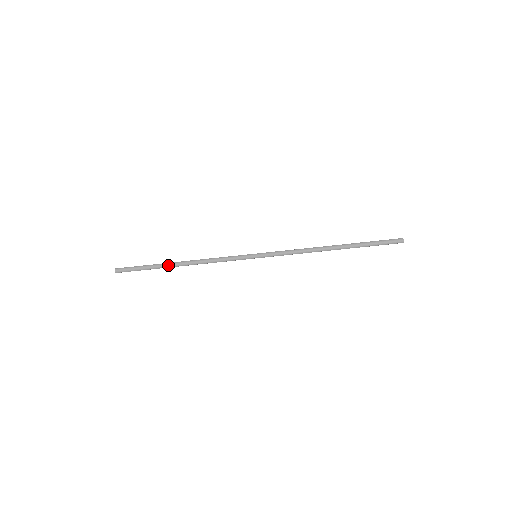
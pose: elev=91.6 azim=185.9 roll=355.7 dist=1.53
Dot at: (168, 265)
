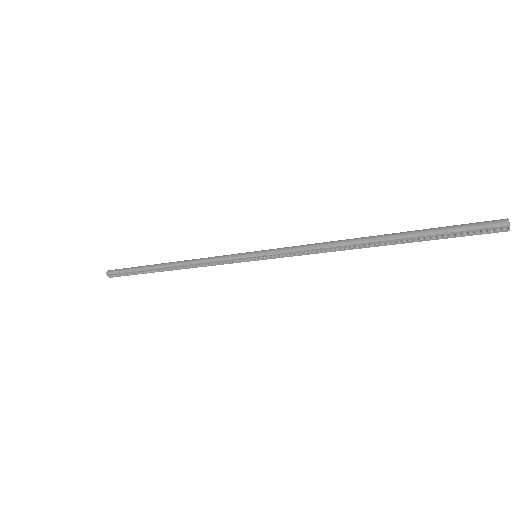
Dot at: (155, 265)
